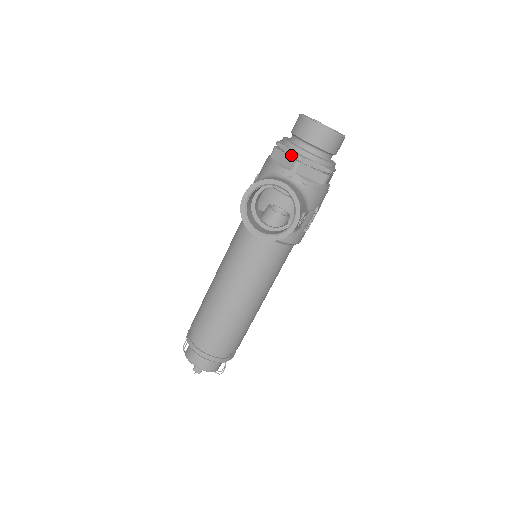
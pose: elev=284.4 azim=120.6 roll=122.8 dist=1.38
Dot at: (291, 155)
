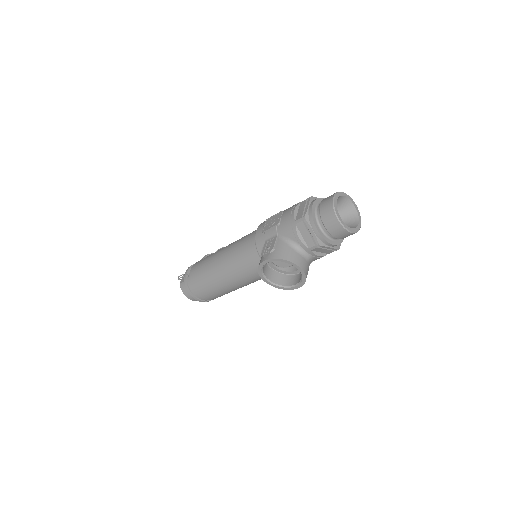
Dot at: (313, 236)
